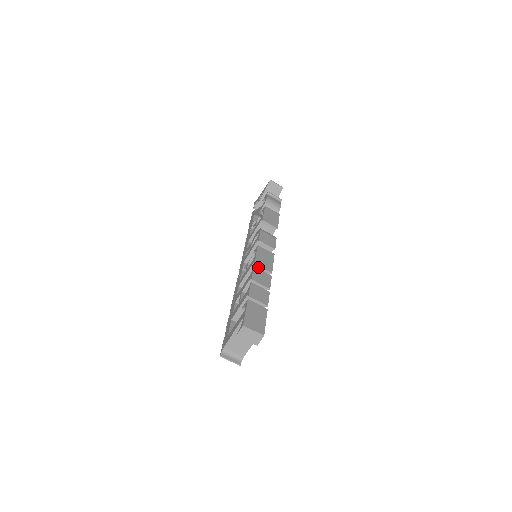
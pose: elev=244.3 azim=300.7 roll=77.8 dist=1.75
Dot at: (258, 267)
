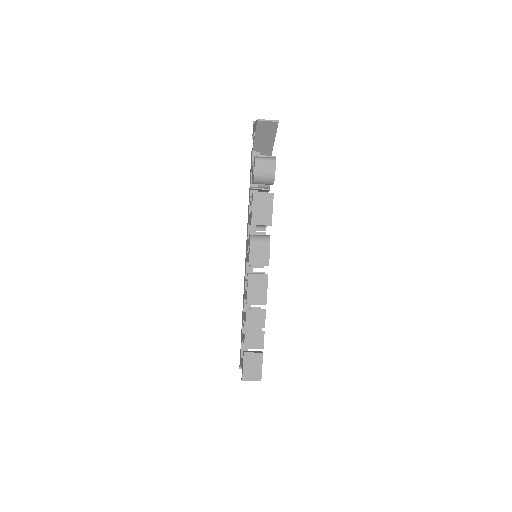
Dot at: (252, 299)
